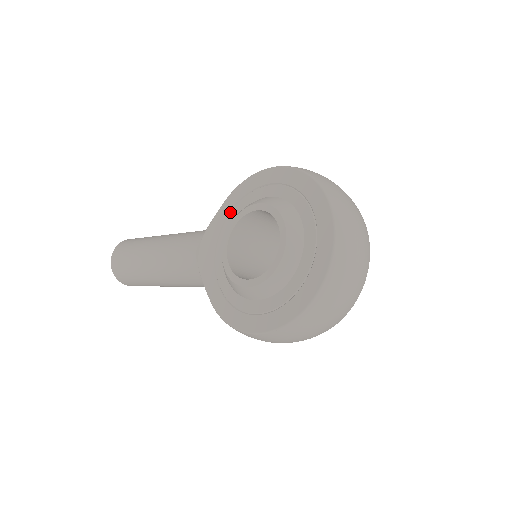
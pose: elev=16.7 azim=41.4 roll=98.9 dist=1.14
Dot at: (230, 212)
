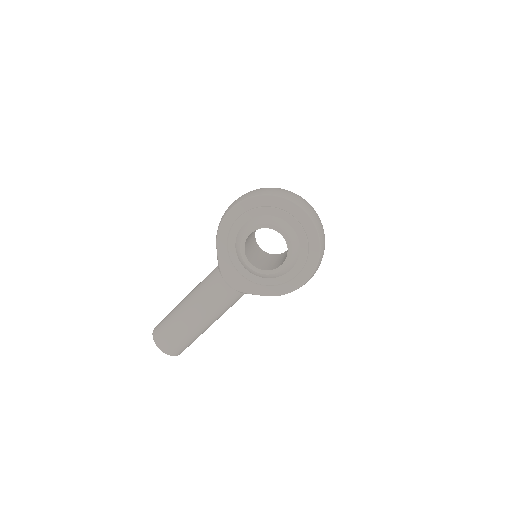
Dot at: (227, 250)
